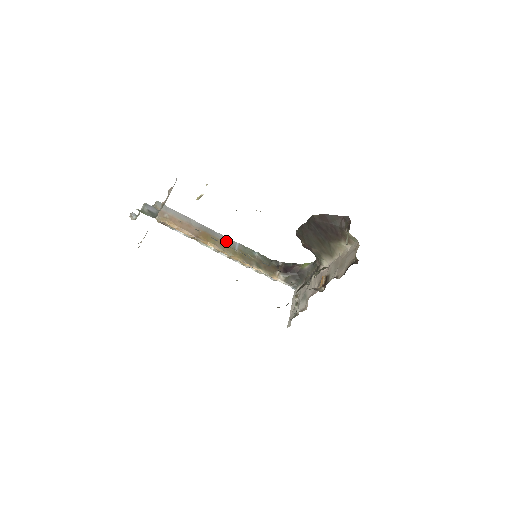
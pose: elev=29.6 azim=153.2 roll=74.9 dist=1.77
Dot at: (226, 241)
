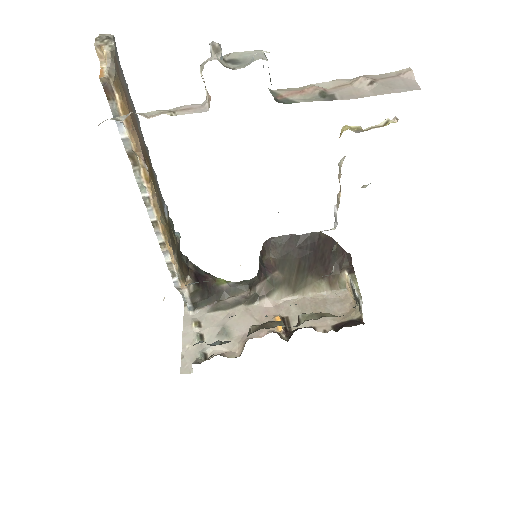
Dot at: (159, 192)
